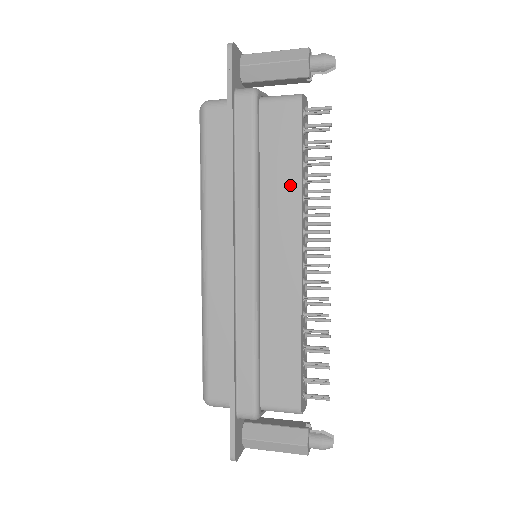
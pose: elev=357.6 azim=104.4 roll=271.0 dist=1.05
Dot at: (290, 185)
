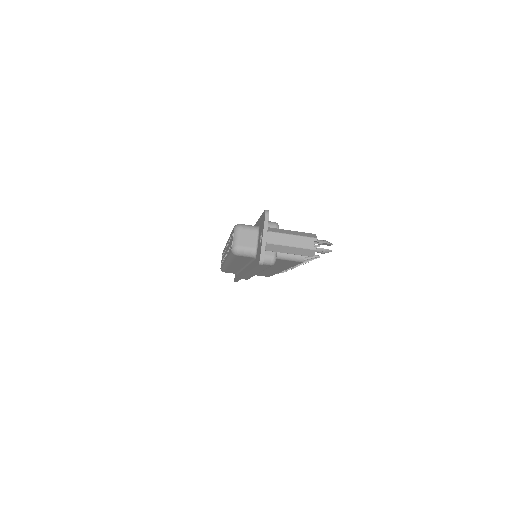
Dot at: occluded
